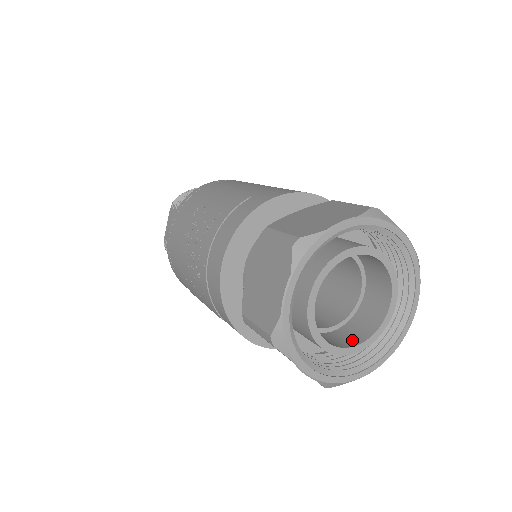
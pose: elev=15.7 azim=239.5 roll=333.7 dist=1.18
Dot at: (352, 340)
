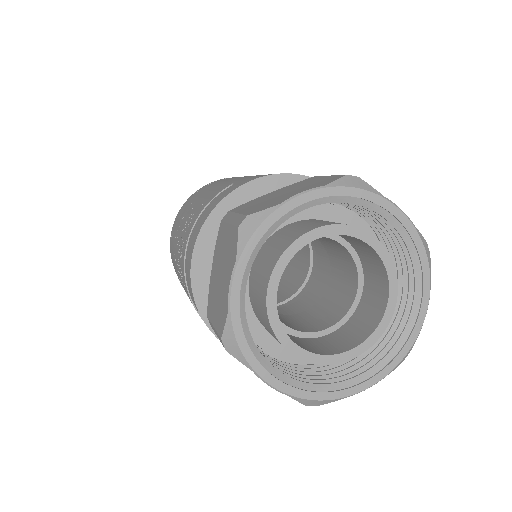
Dot at: (341, 346)
